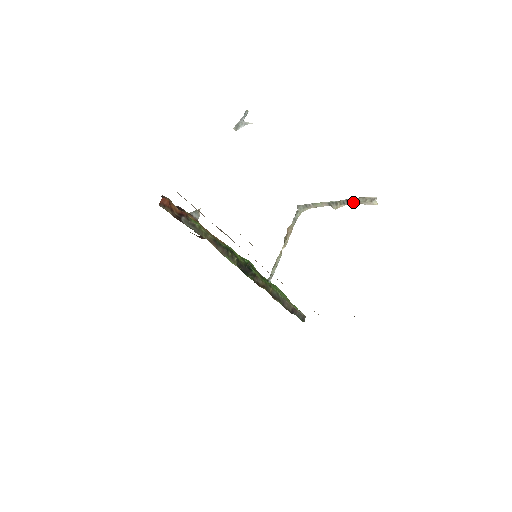
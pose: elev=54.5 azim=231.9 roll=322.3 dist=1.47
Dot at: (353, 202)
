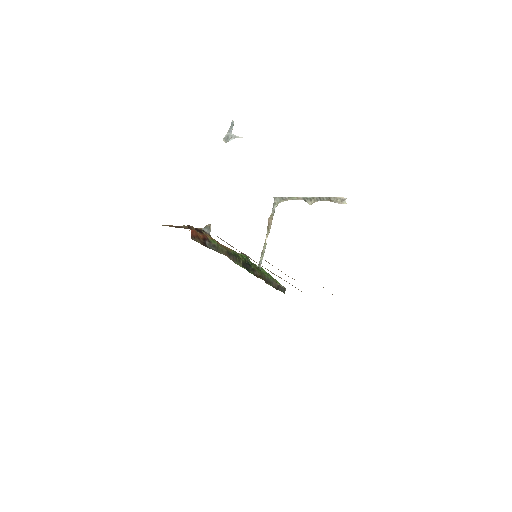
Dot at: (325, 200)
